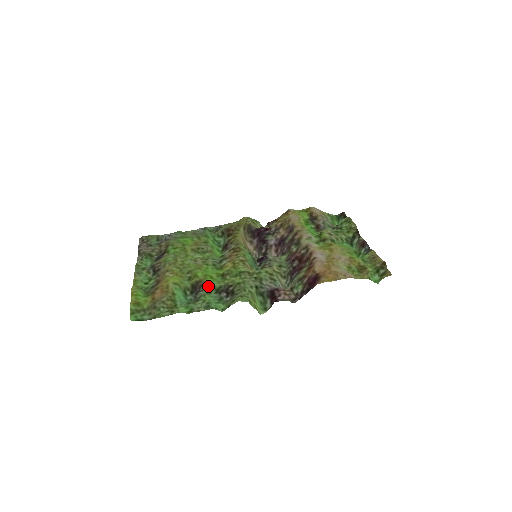
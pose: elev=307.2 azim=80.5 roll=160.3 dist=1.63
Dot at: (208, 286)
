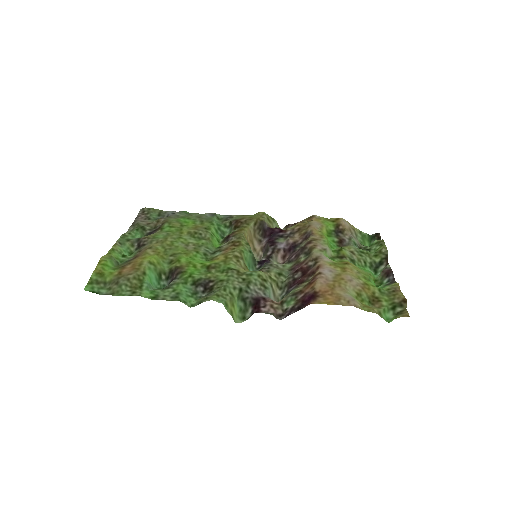
Dot at: (186, 275)
